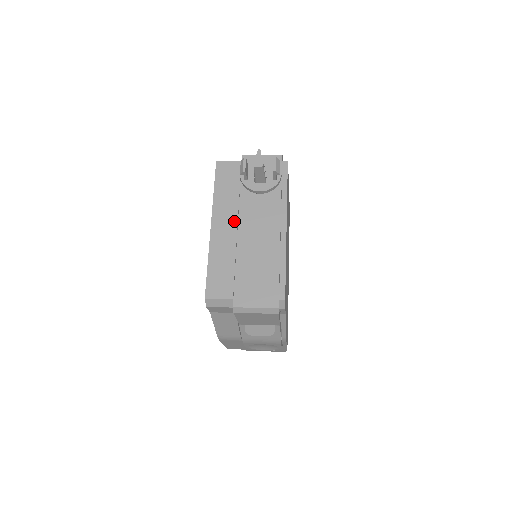
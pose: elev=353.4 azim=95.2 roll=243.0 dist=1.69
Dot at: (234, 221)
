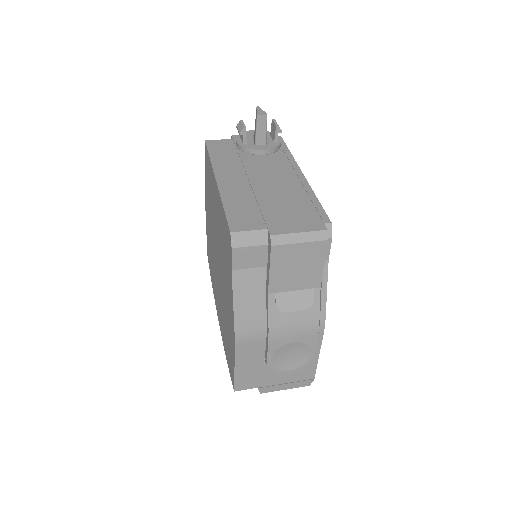
Dot at: (242, 174)
